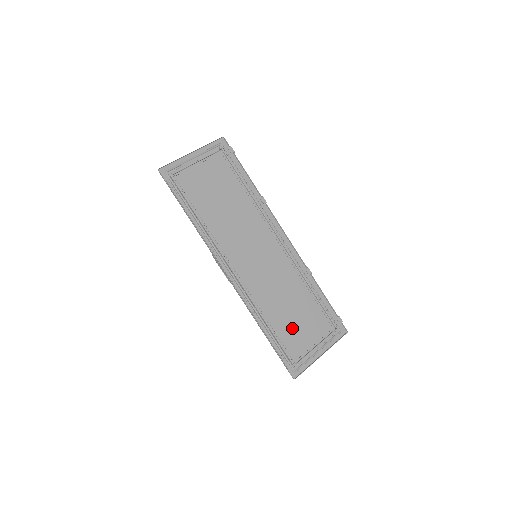
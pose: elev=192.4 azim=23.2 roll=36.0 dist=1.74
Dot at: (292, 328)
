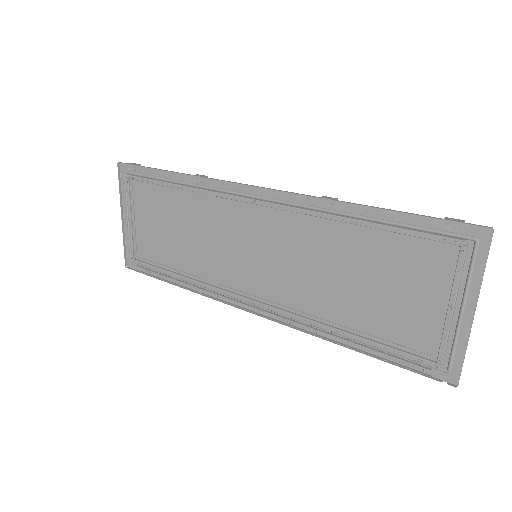
Dot at: (383, 309)
